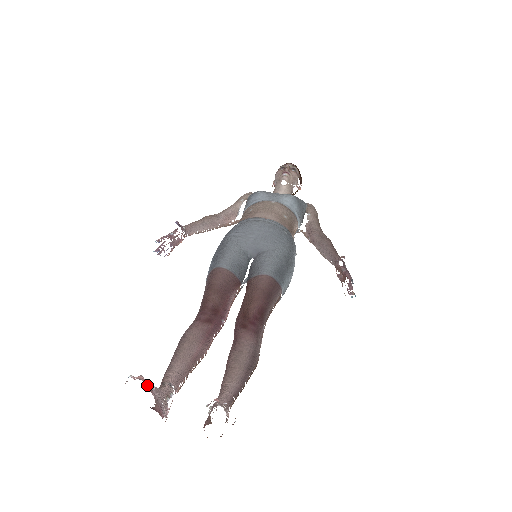
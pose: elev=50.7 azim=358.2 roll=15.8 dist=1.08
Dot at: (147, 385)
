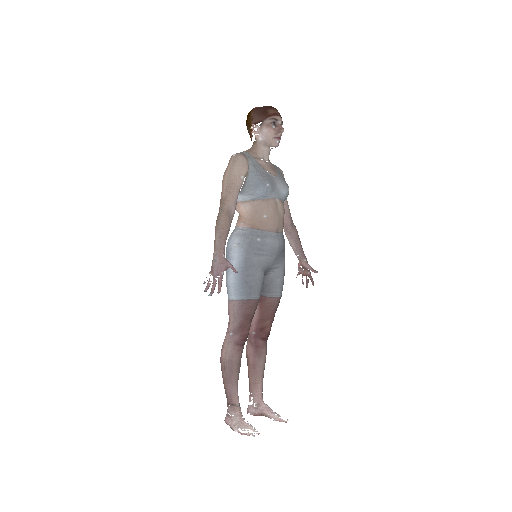
Dot at: occluded
